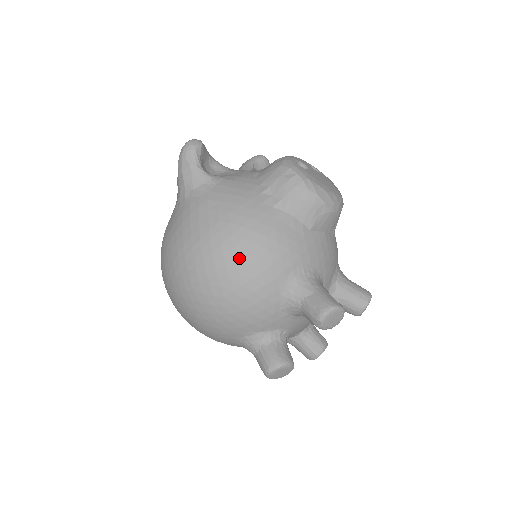
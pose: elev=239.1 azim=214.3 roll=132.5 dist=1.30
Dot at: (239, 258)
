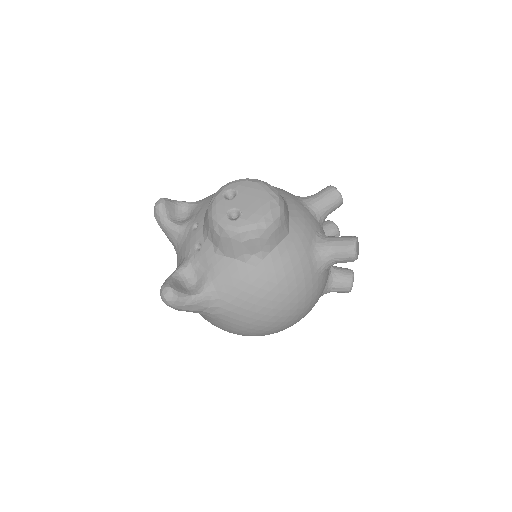
Dot at: (290, 301)
